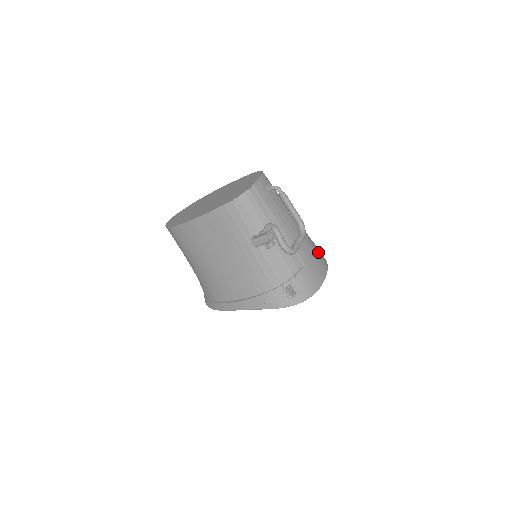
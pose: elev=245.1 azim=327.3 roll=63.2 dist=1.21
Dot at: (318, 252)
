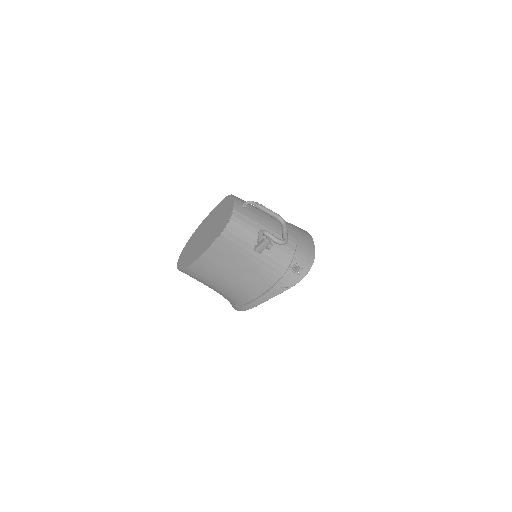
Dot at: (299, 230)
